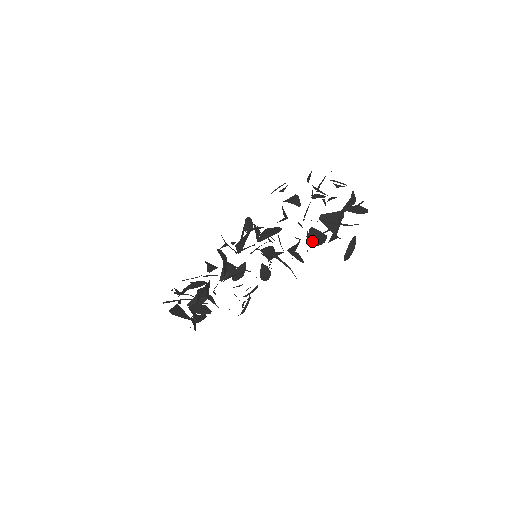
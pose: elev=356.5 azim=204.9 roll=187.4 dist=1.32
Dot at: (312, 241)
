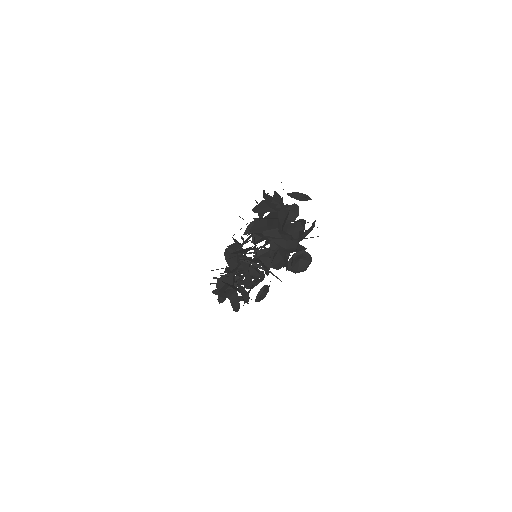
Dot at: occluded
